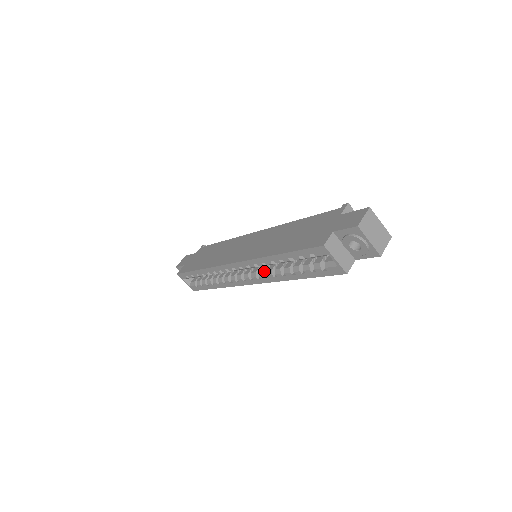
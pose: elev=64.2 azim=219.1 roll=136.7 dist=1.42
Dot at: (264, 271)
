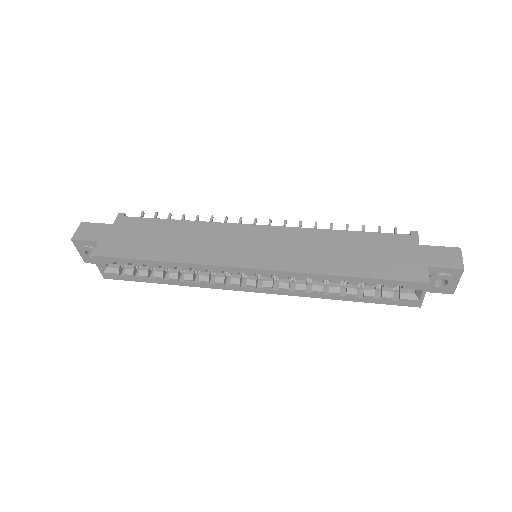
Dot at: (289, 283)
